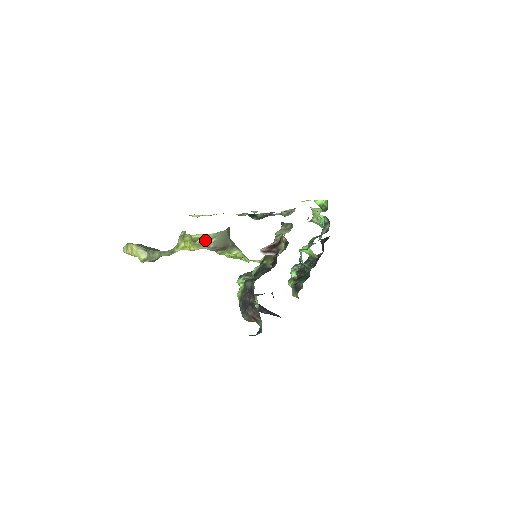
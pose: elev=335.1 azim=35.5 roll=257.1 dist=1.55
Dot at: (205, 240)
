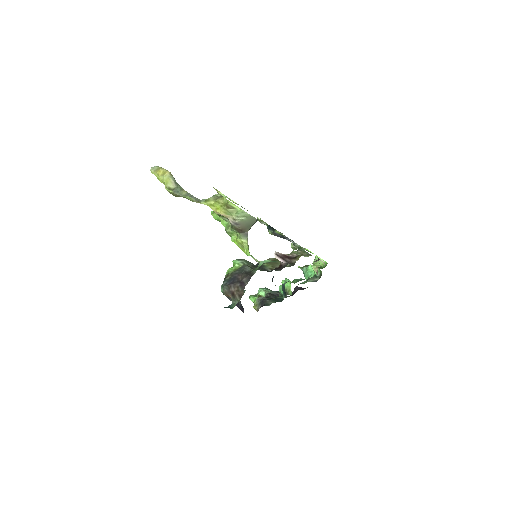
Dot at: (237, 213)
